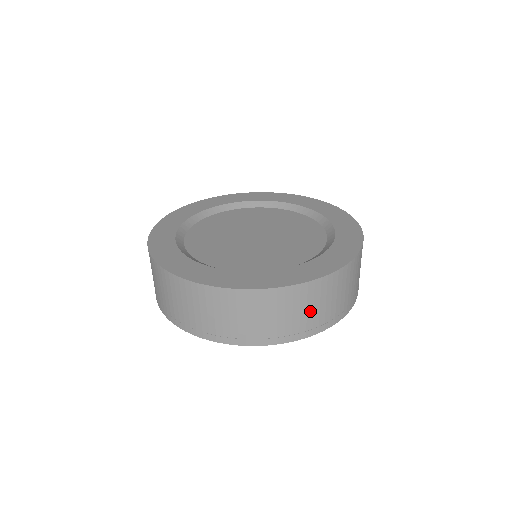
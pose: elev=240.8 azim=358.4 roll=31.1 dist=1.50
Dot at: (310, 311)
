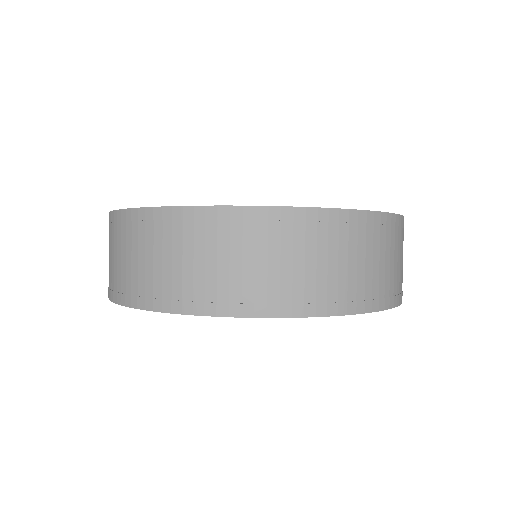
Dot at: (392, 264)
